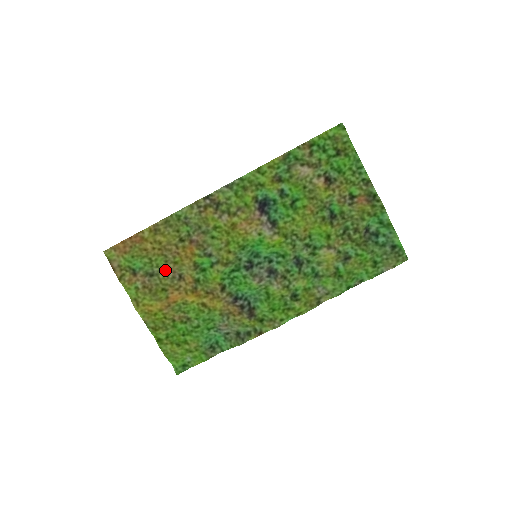
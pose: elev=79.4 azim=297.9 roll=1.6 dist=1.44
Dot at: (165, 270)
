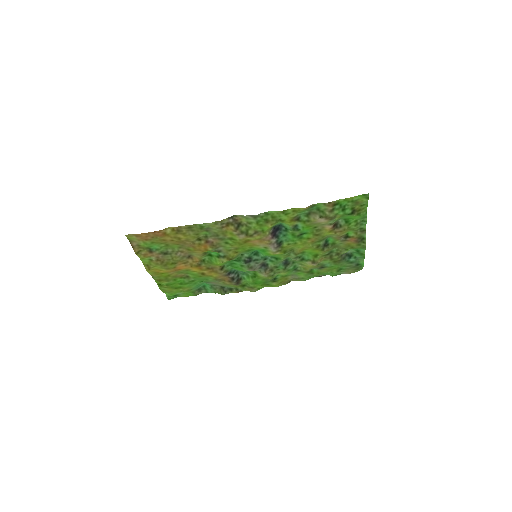
Dot at: (178, 252)
